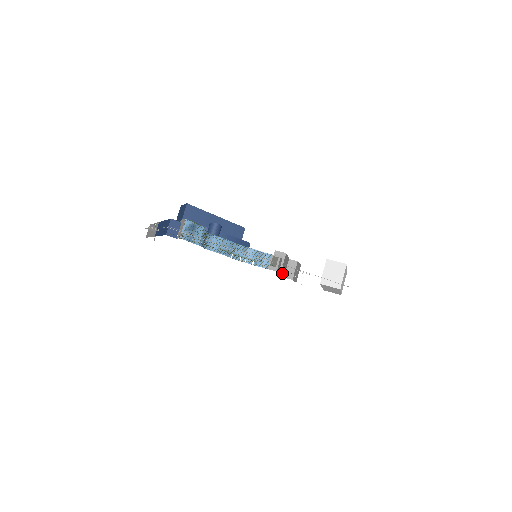
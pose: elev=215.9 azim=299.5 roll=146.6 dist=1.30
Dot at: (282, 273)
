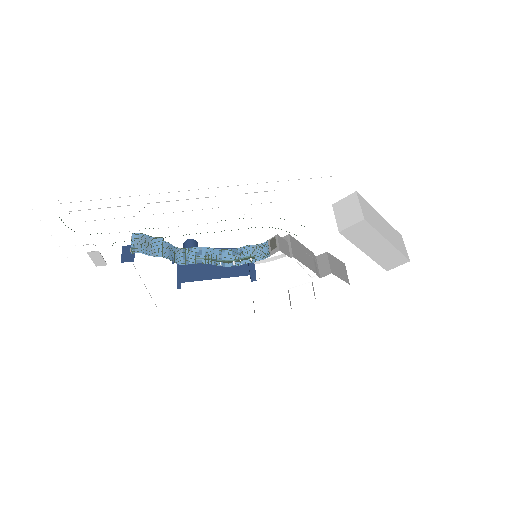
Dot at: (303, 263)
